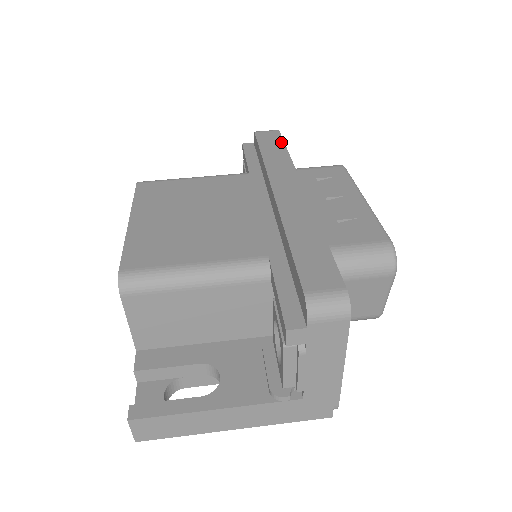
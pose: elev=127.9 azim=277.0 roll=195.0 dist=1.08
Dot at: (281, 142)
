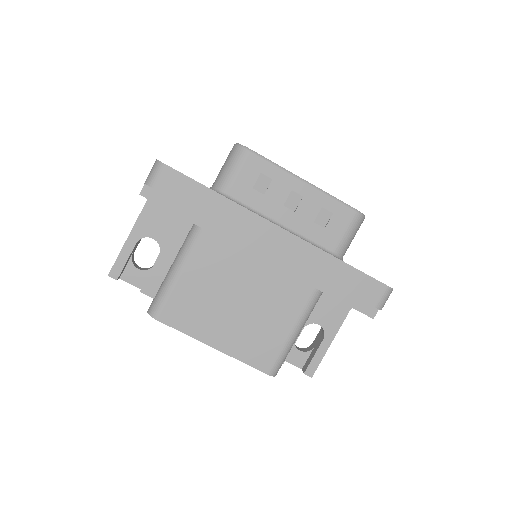
Dot at: (194, 184)
